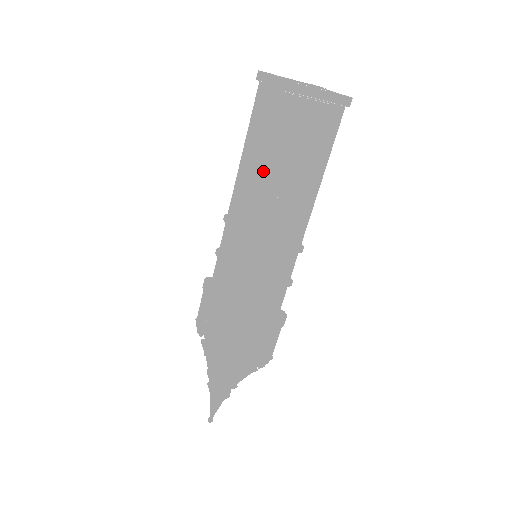
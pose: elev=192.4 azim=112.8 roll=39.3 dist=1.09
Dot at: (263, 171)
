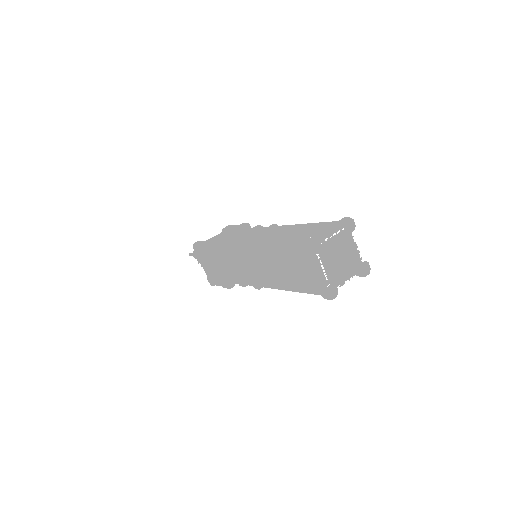
Dot at: occluded
